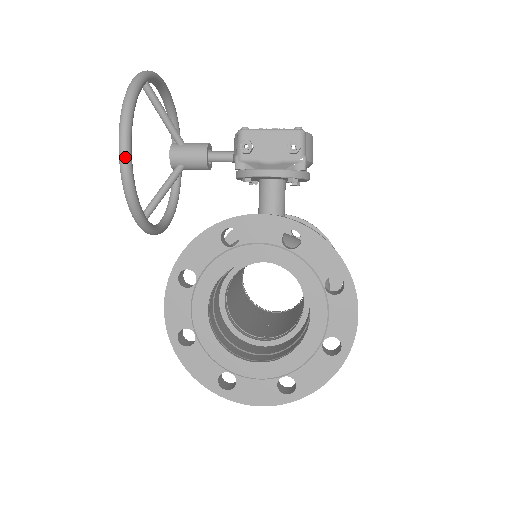
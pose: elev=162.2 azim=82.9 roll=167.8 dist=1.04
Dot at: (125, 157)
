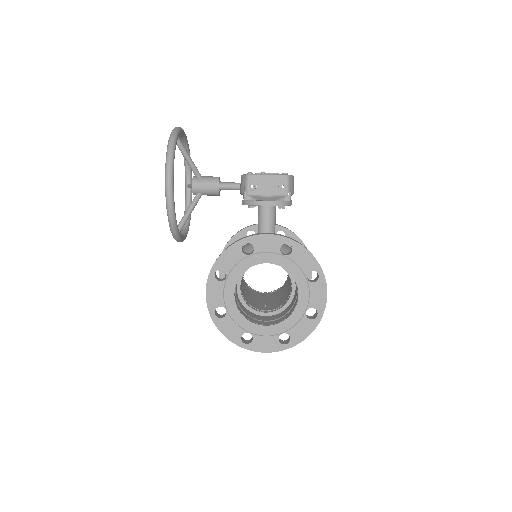
Dot at: (170, 194)
